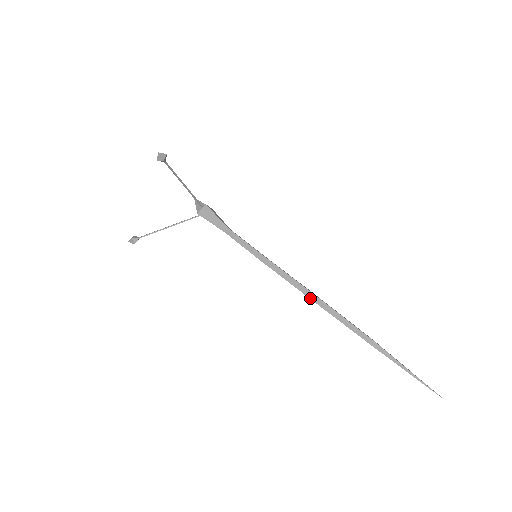
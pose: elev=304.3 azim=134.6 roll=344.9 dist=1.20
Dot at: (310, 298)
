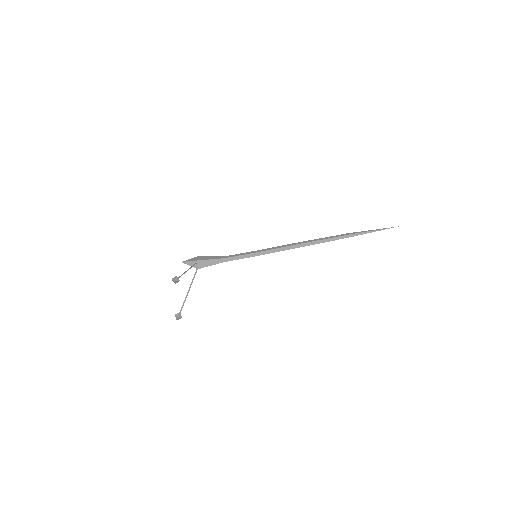
Dot at: occluded
